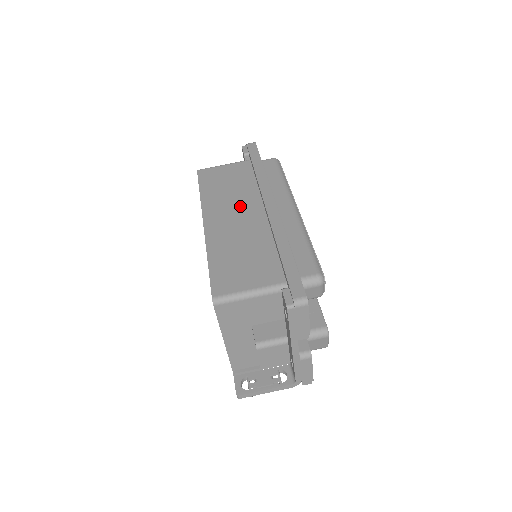
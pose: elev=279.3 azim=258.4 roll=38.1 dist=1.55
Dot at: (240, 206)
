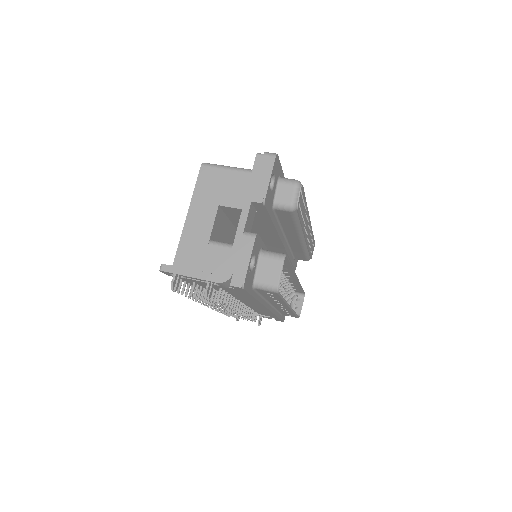
Dot at: occluded
